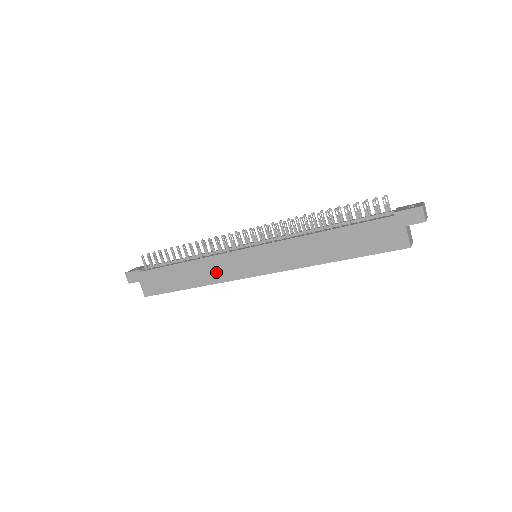
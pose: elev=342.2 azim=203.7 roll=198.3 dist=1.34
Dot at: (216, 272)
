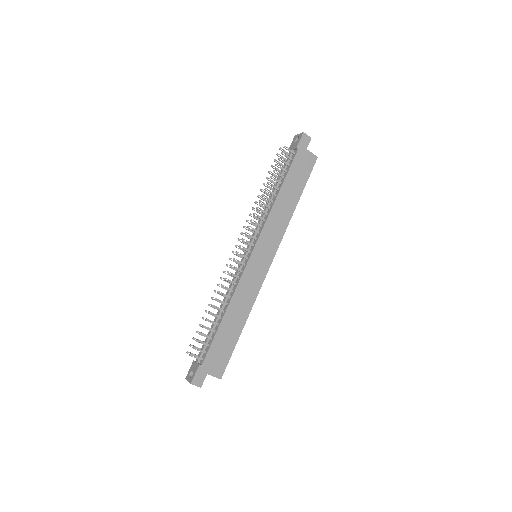
Dot at: (249, 293)
